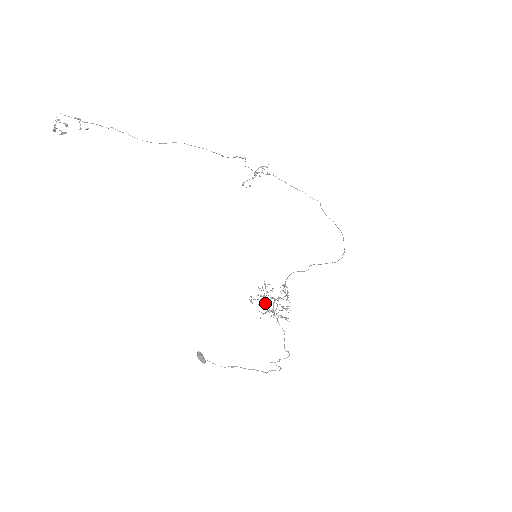
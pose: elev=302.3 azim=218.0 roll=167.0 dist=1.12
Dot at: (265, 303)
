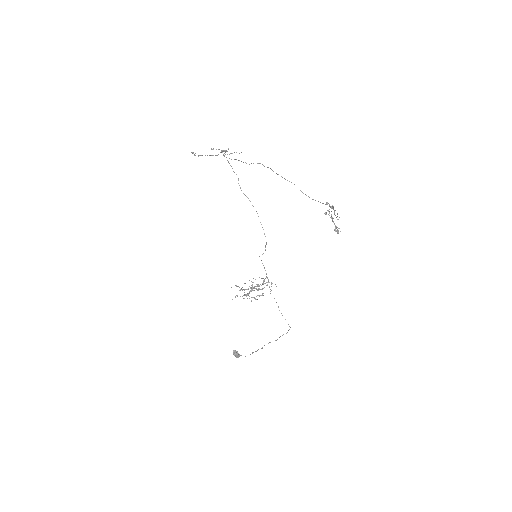
Dot at: occluded
